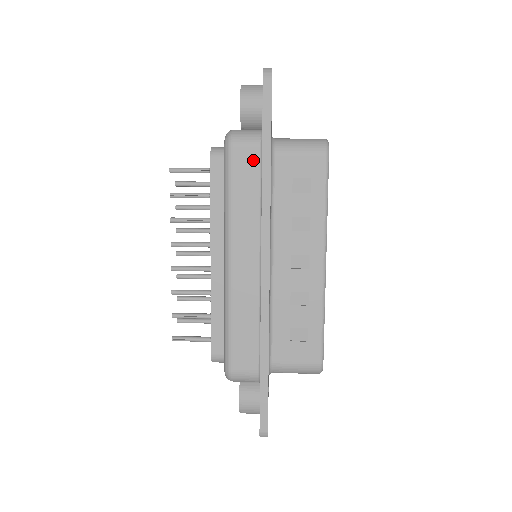
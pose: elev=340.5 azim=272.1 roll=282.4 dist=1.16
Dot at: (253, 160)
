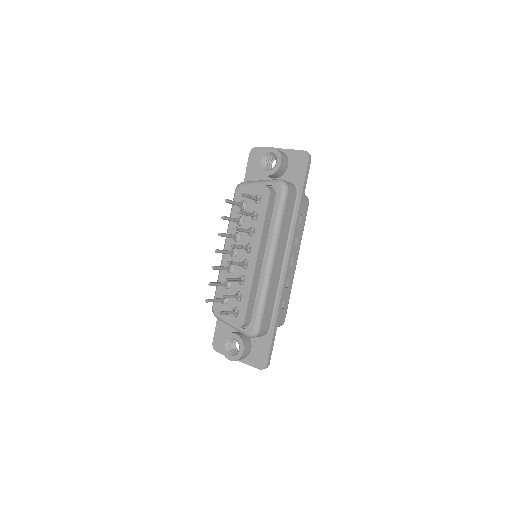
Dot at: (293, 202)
